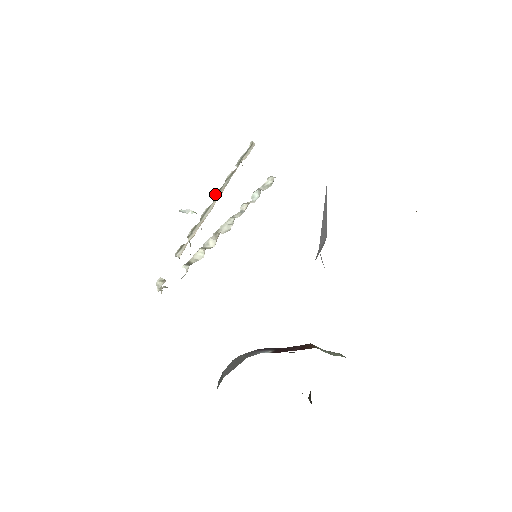
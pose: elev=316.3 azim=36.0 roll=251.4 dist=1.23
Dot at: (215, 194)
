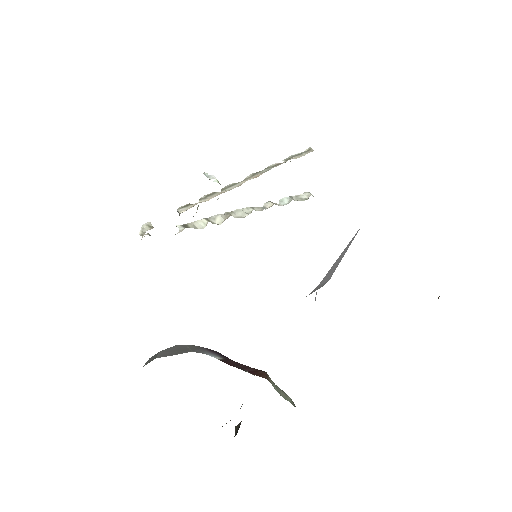
Dot at: (249, 175)
